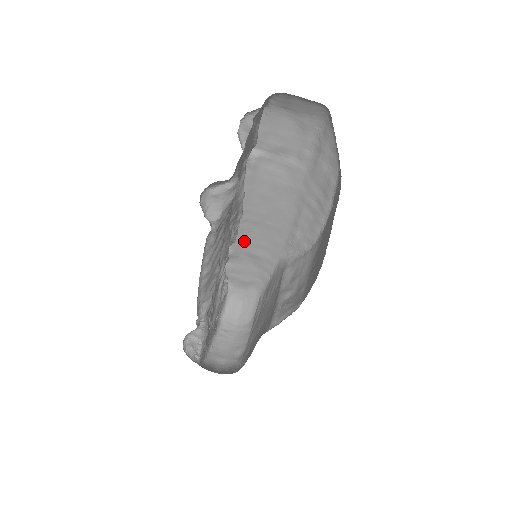
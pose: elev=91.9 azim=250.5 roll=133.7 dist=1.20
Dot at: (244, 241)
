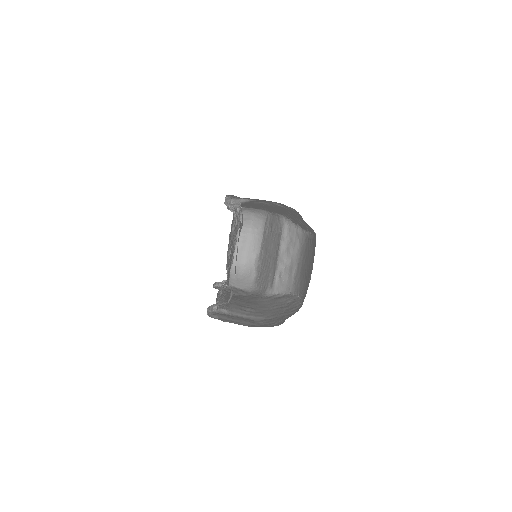
Dot at: (247, 205)
